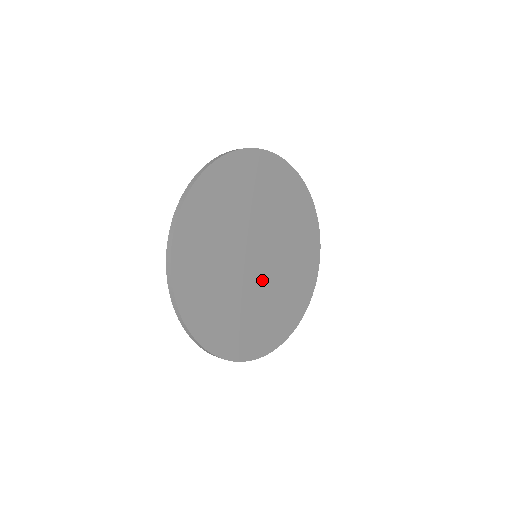
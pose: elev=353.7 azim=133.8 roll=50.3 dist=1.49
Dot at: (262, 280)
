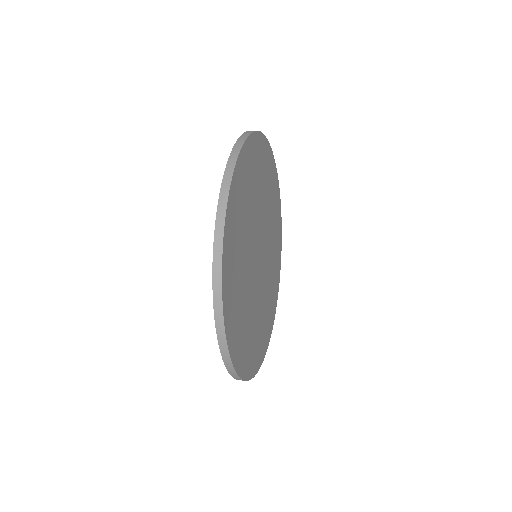
Dot at: (265, 264)
